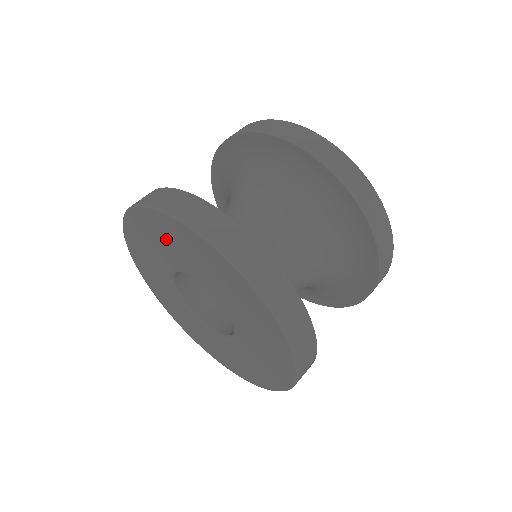
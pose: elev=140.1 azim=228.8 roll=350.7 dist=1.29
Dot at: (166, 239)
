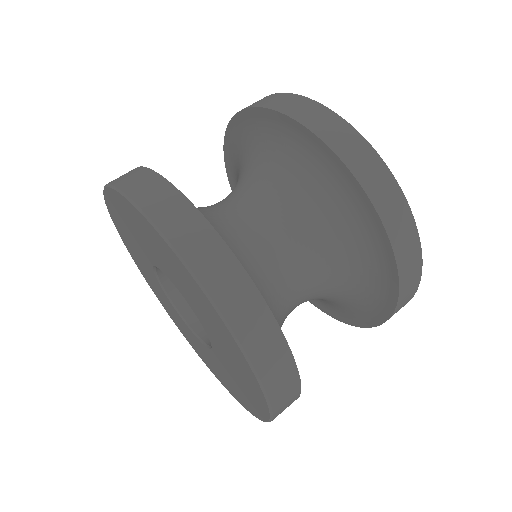
Dot at: (172, 266)
